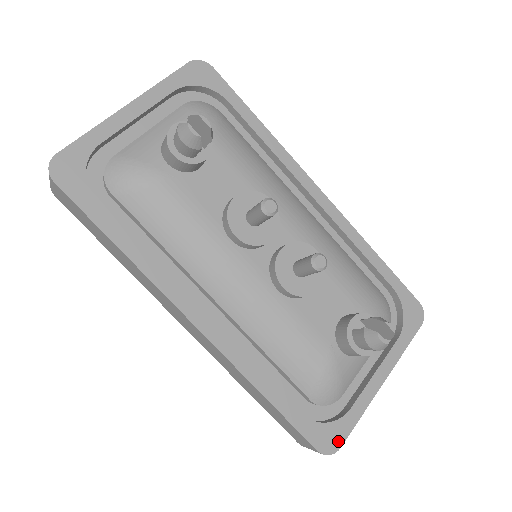
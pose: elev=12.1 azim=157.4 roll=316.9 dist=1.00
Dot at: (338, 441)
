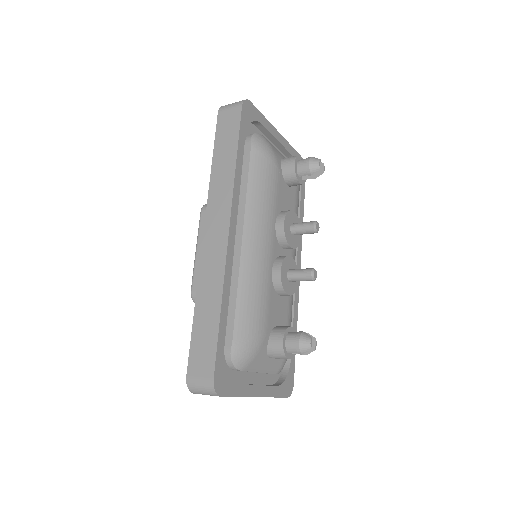
Dot at: (223, 391)
